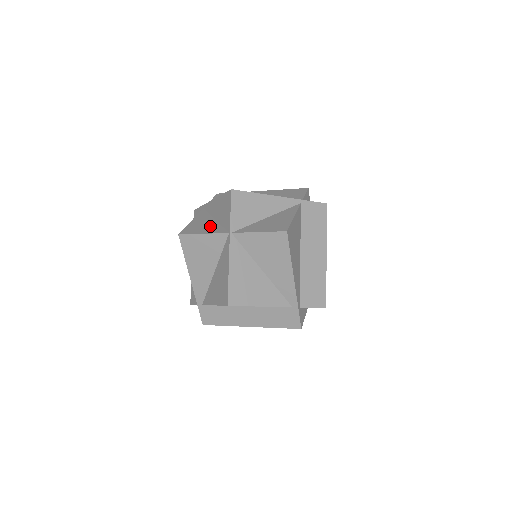
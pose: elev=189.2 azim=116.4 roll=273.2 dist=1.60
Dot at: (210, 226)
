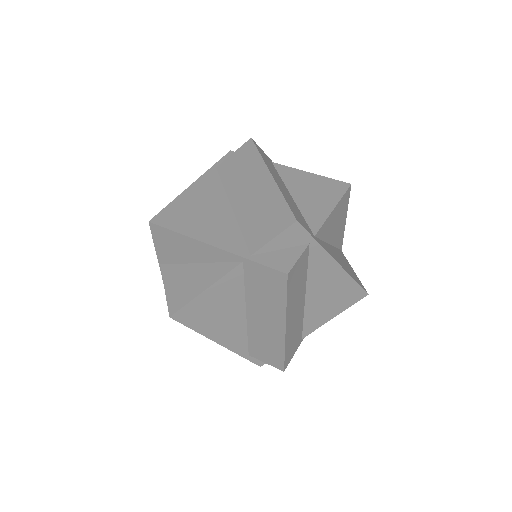
Dot at: occluded
